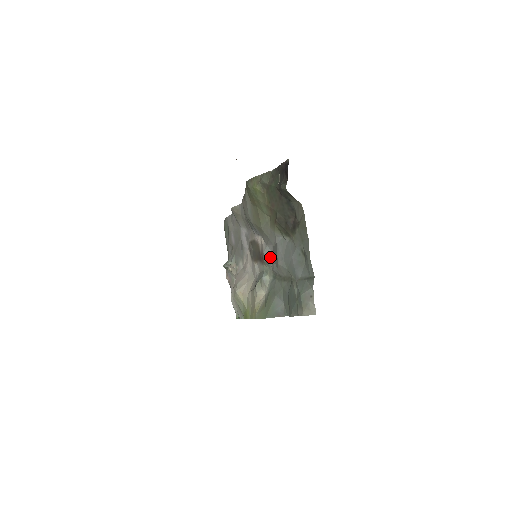
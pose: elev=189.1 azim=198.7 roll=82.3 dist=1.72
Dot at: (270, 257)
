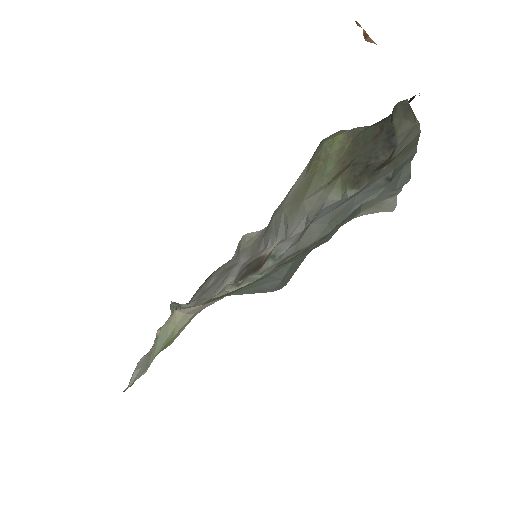
Dot at: (286, 247)
